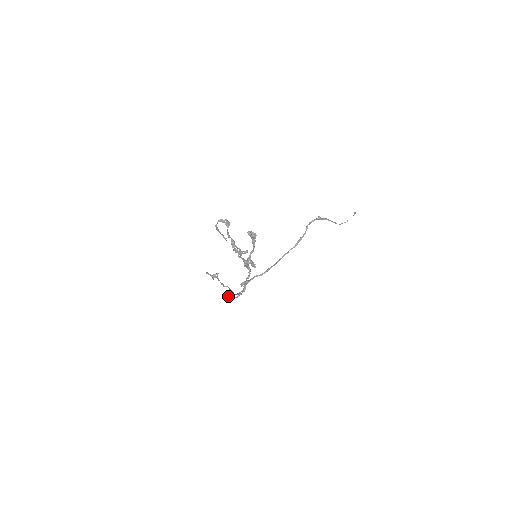
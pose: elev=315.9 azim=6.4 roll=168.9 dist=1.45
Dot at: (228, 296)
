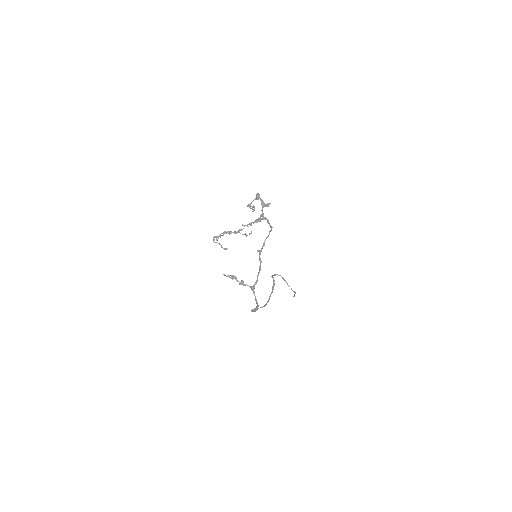
Dot at: (259, 251)
